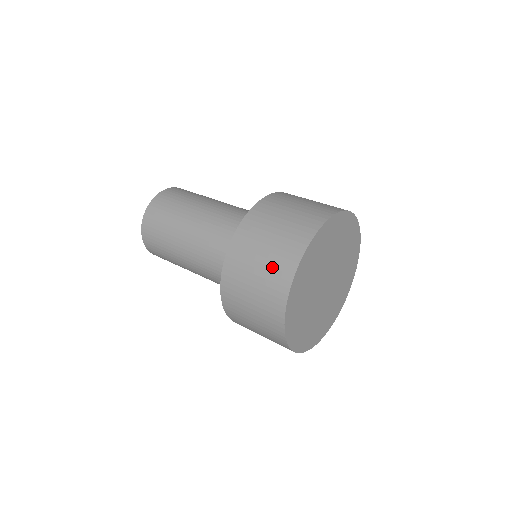
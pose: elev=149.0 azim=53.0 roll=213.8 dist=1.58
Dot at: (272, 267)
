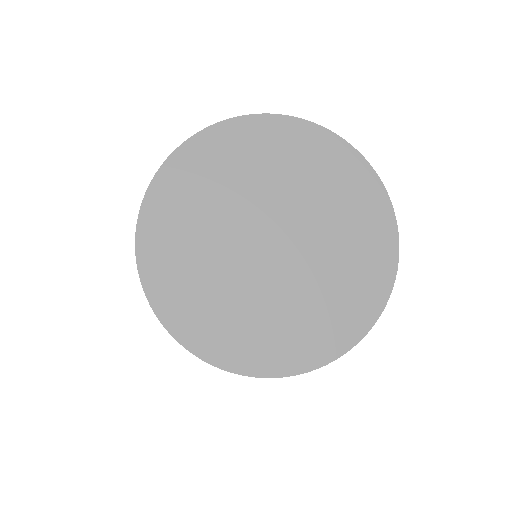
Dot at: occluded
